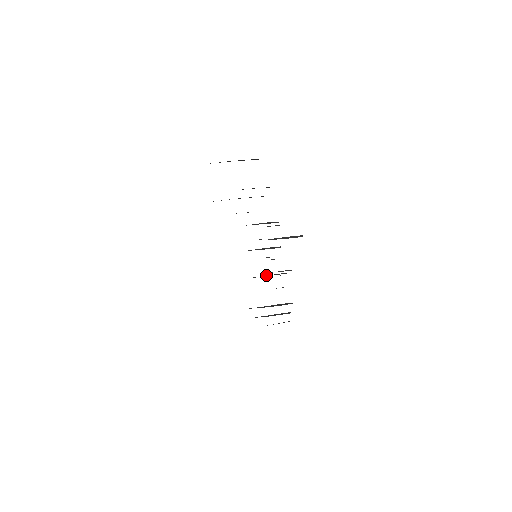
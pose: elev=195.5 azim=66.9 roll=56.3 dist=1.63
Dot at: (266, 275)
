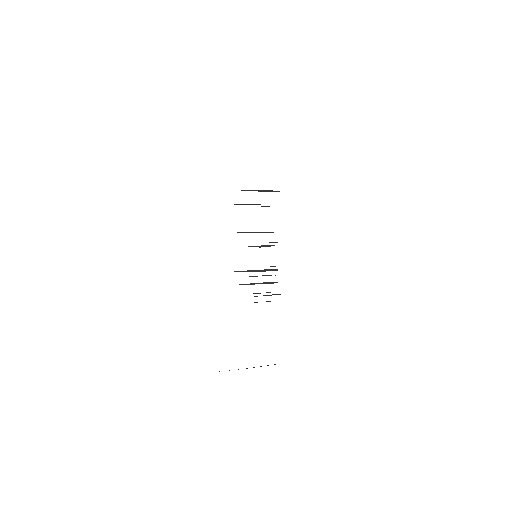
Dot at: (250, 246)
